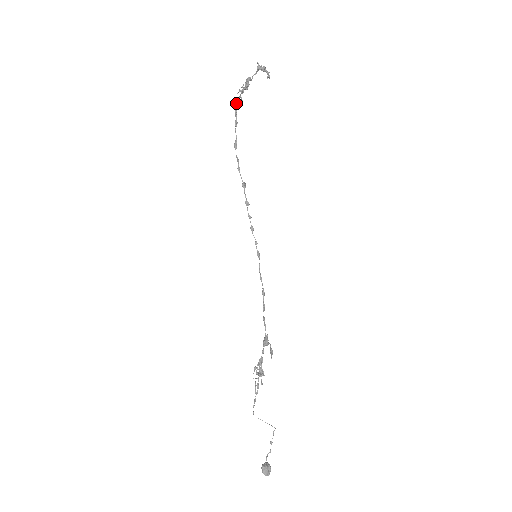
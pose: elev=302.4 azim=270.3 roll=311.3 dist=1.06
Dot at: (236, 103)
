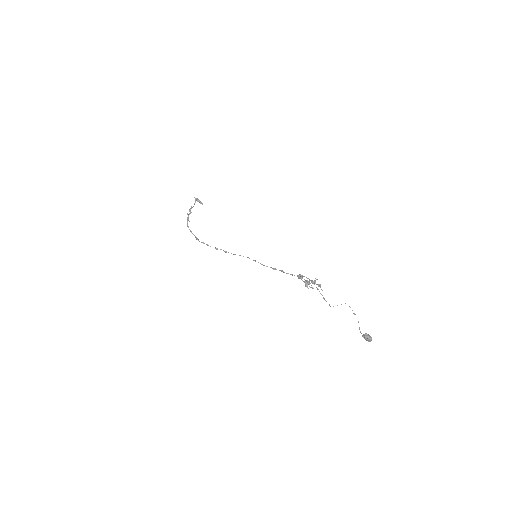
Dot at: (187, 221)
